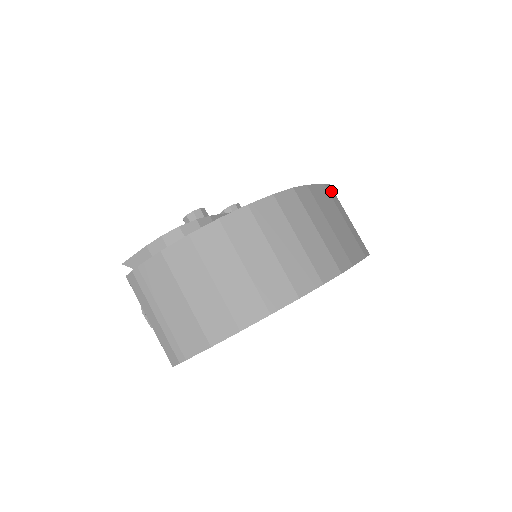
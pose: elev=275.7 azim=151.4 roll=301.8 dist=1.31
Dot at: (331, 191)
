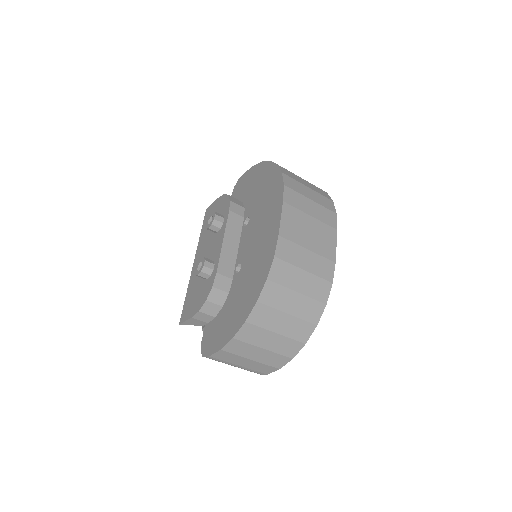
Dot at: (289, 195)
